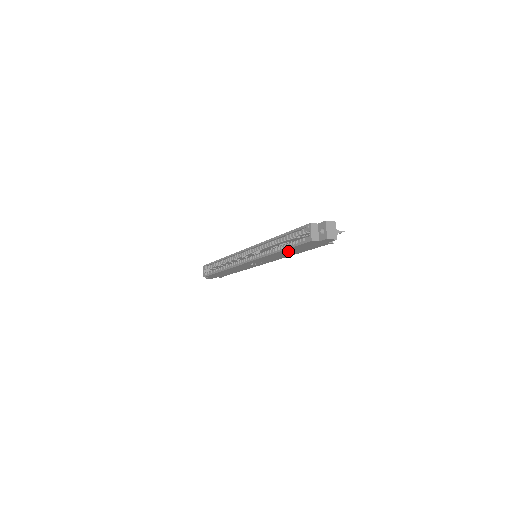
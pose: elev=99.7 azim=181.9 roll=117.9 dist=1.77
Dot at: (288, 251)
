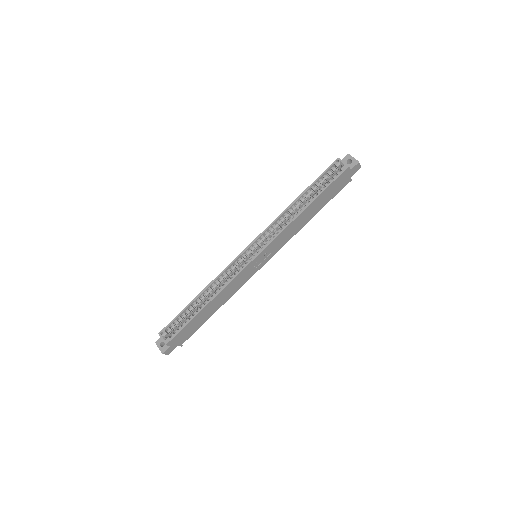
Dot at: (314, 205)
